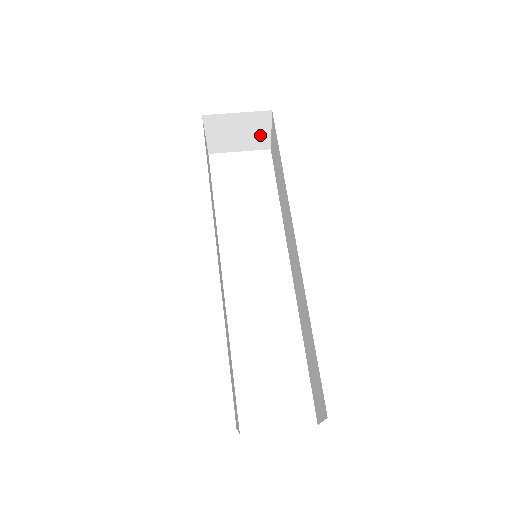
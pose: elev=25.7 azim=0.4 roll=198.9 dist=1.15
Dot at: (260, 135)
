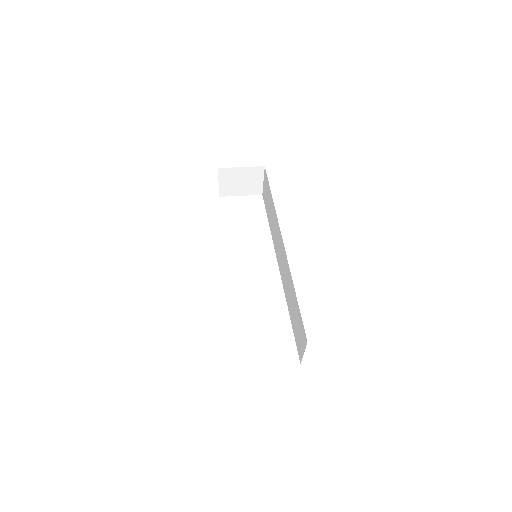
Dot at: (256, 184)
